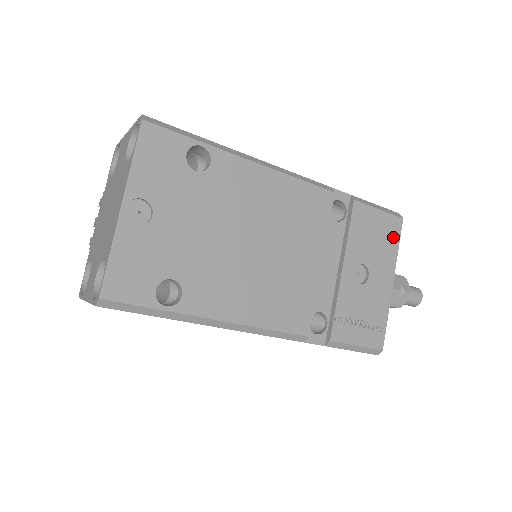
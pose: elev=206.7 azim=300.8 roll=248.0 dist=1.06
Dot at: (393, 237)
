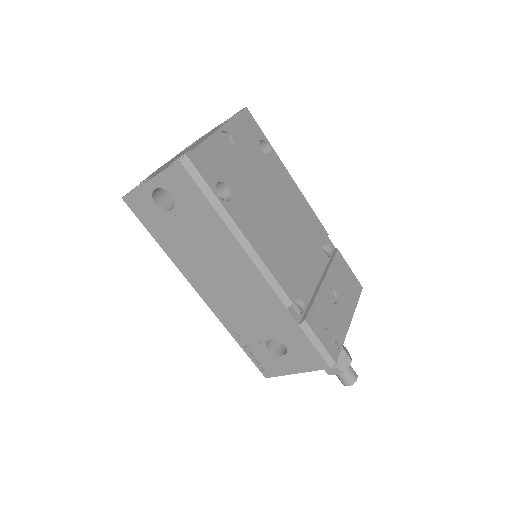
Dot at: (355, 293)
